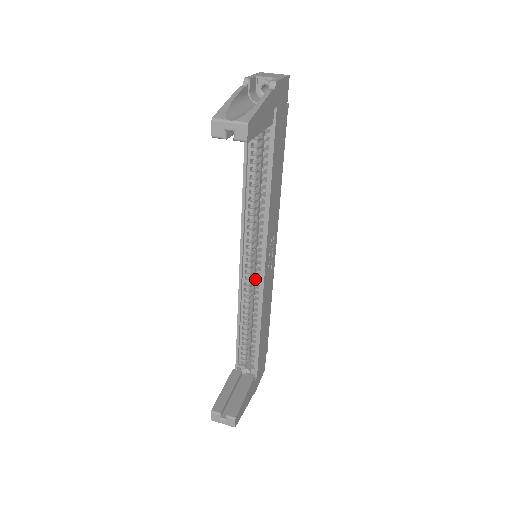
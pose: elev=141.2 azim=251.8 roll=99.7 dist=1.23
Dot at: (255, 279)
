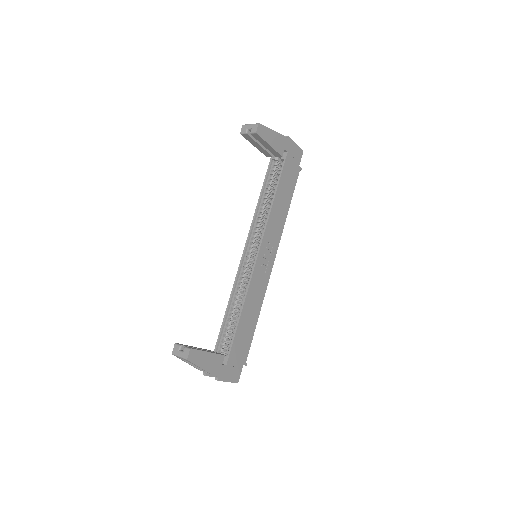
Dot at: occluded
